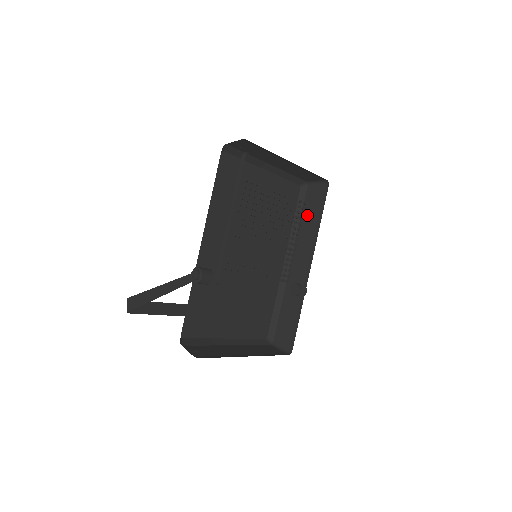
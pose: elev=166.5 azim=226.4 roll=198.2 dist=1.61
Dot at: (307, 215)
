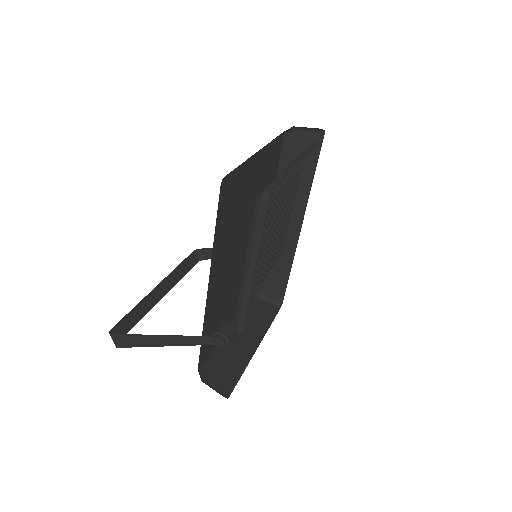
Dot at: occluded
